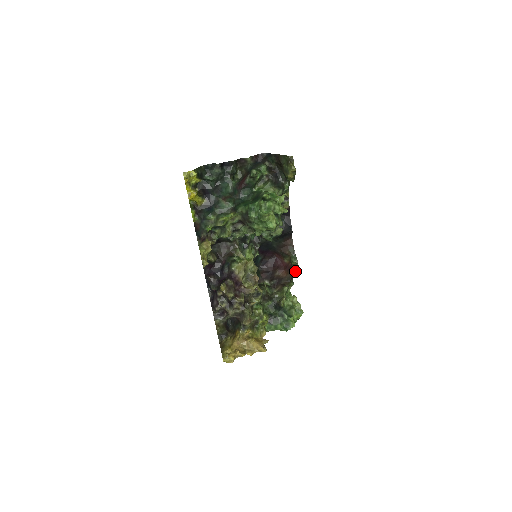
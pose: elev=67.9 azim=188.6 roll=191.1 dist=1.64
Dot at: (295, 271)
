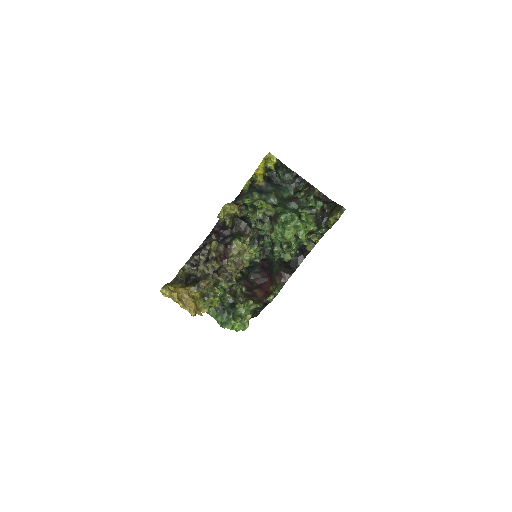
Dot at: (270, 300)
